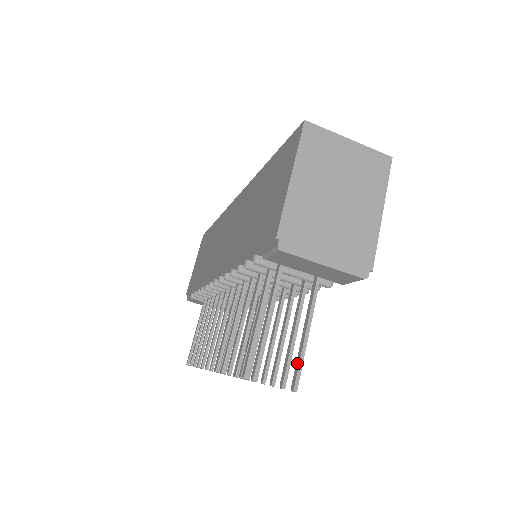
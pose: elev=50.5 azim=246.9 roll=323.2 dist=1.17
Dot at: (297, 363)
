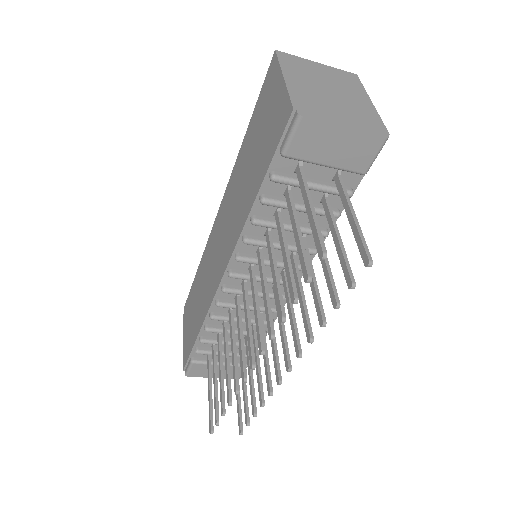
Dot at: (358, 242)
